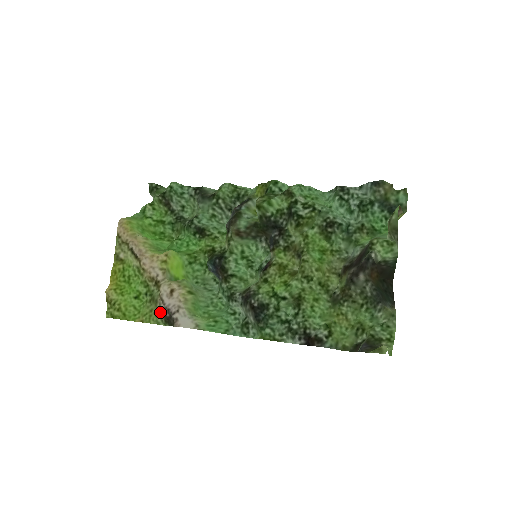
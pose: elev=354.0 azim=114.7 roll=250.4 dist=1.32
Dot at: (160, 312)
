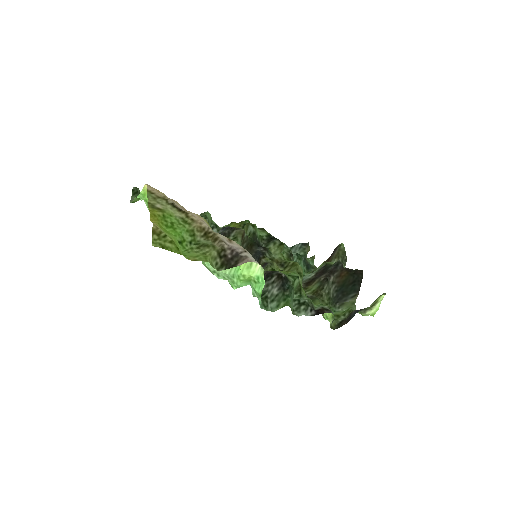
Dot at: (221, 252)
